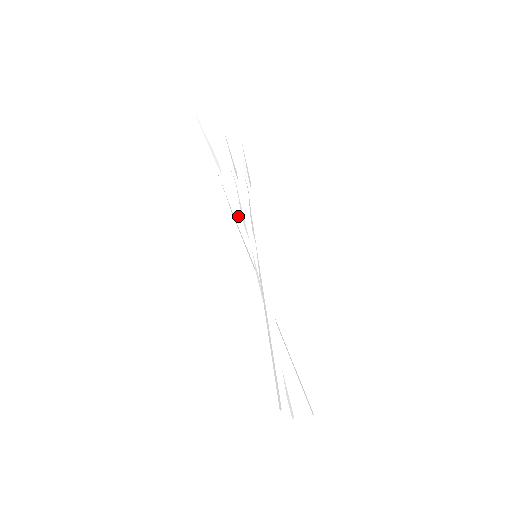
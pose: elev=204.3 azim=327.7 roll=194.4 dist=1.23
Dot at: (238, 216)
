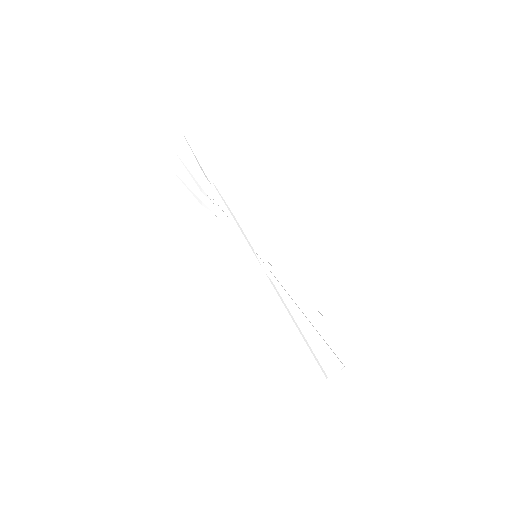
Dot at: occluded
